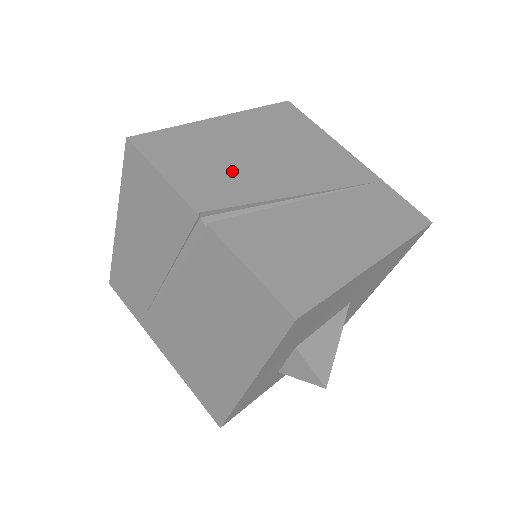
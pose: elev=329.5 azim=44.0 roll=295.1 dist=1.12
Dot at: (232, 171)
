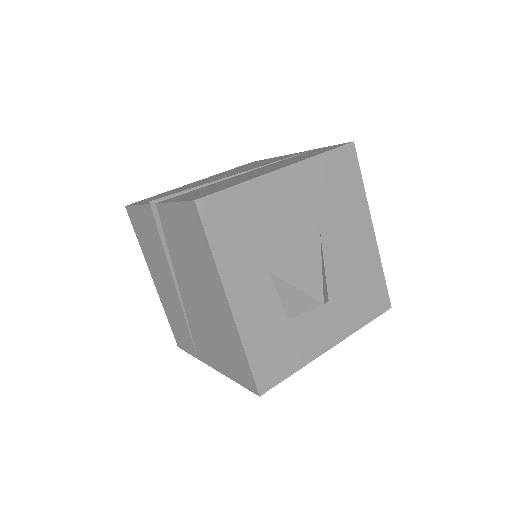
Dot at: (188, 188)
